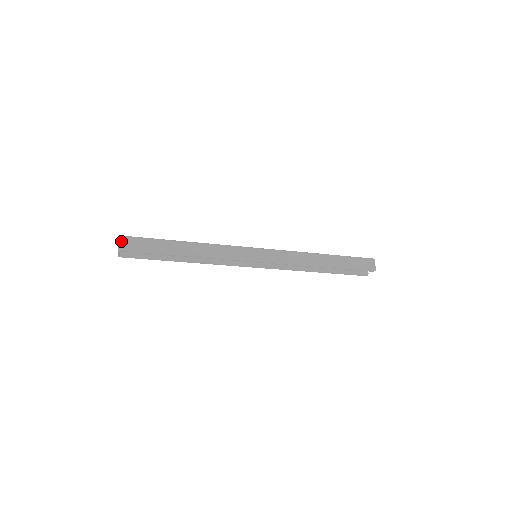
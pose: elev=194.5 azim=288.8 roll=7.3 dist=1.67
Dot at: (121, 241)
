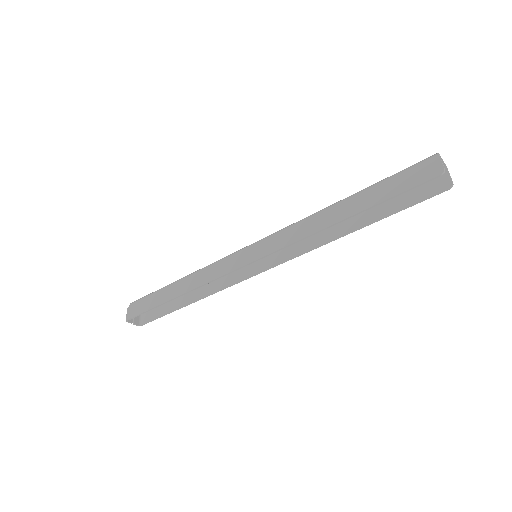
Dot at: (127, 310)
